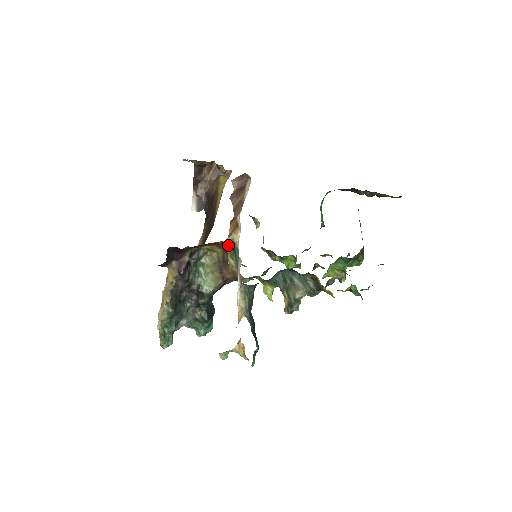
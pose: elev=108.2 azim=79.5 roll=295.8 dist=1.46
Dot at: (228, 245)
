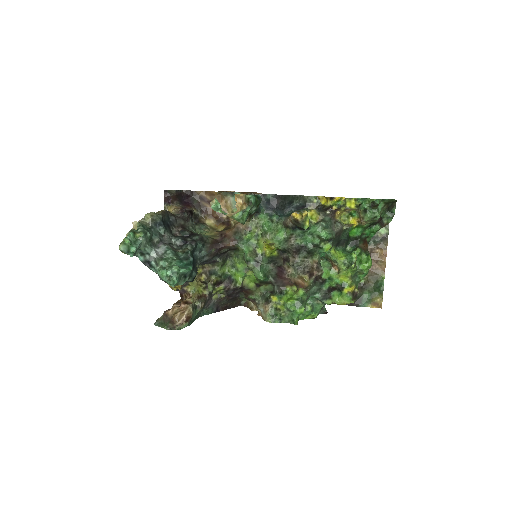
Dot at: occluded
